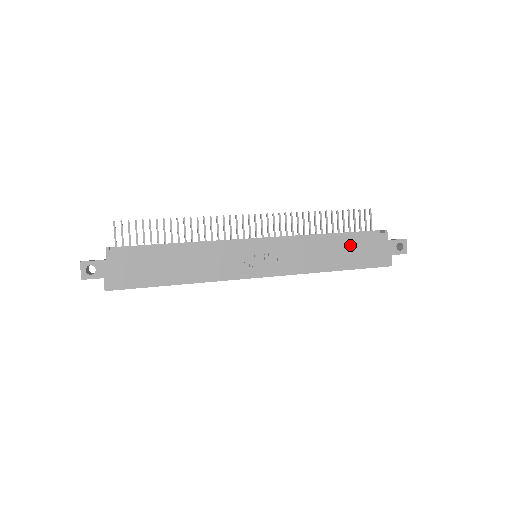
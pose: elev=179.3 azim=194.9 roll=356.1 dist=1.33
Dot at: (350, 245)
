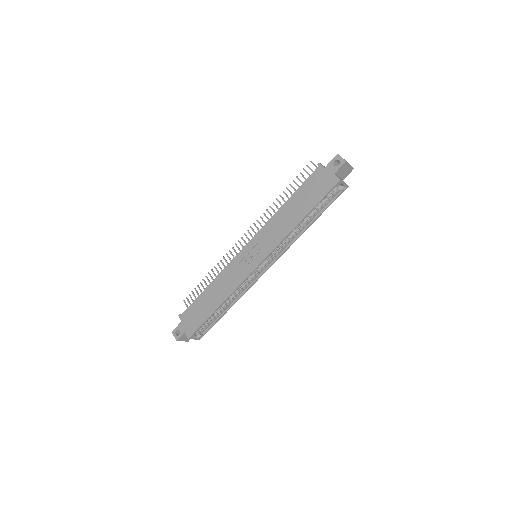
Dot at: (300, 196)
